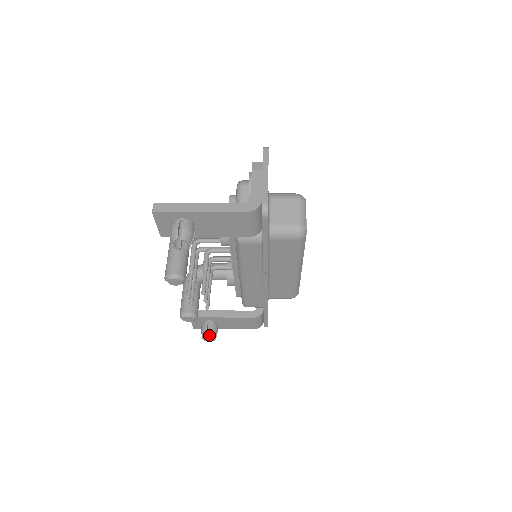
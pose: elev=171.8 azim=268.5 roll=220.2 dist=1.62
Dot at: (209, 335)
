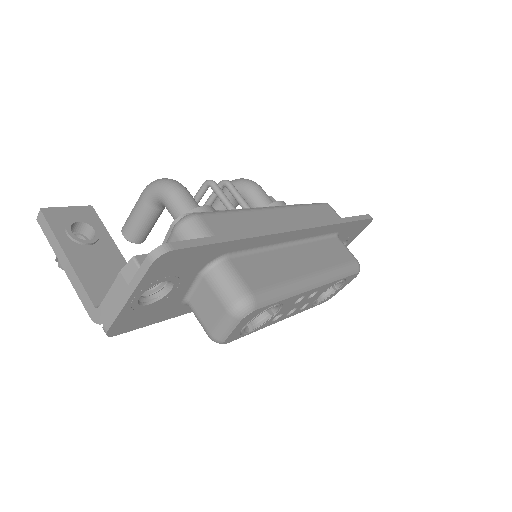
Dot at: occluded
